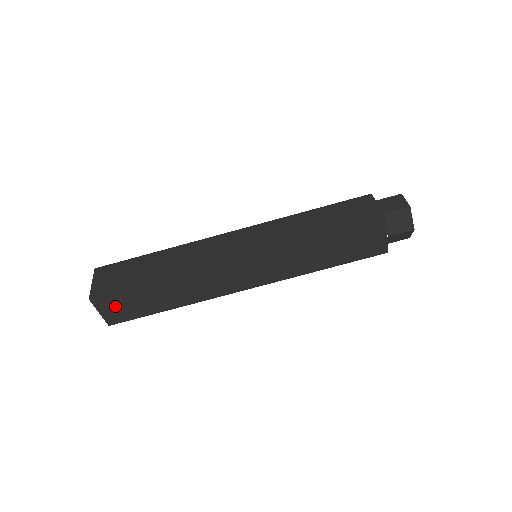
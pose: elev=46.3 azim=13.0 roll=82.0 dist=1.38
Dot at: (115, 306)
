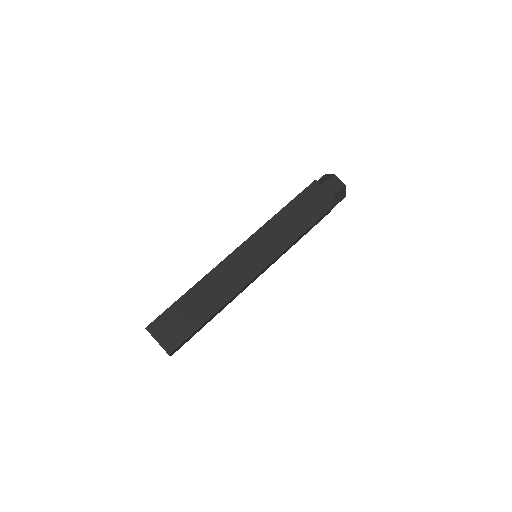
Dot at: (181, 345)
